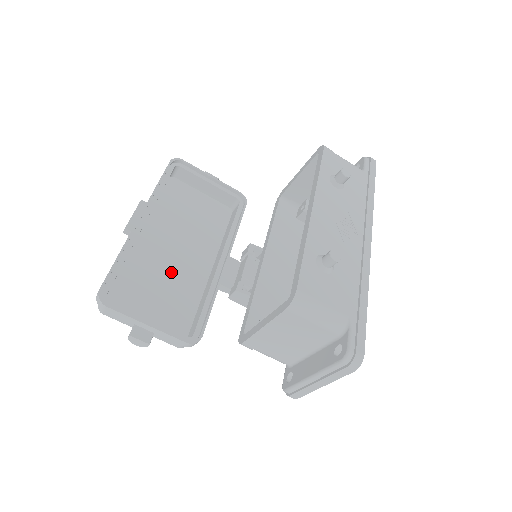
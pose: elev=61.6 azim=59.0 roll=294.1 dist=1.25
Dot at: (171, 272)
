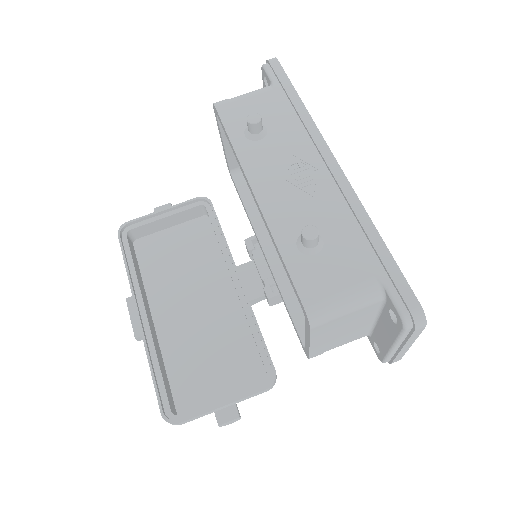
Dot at: (206, 329)
